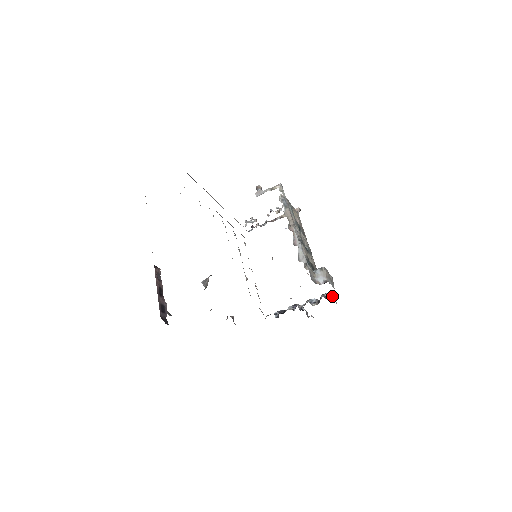
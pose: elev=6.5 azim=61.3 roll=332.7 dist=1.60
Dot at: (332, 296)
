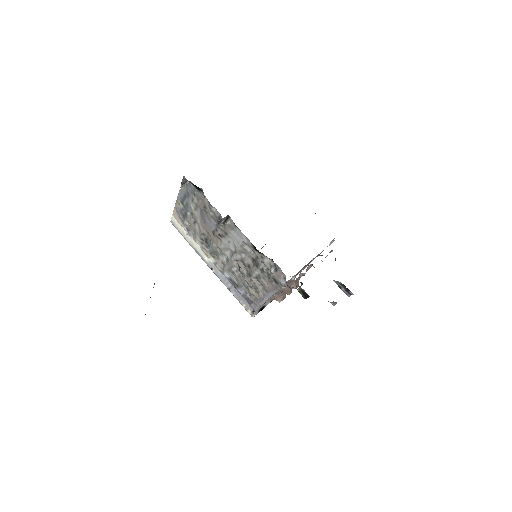
Dot at: occluded
